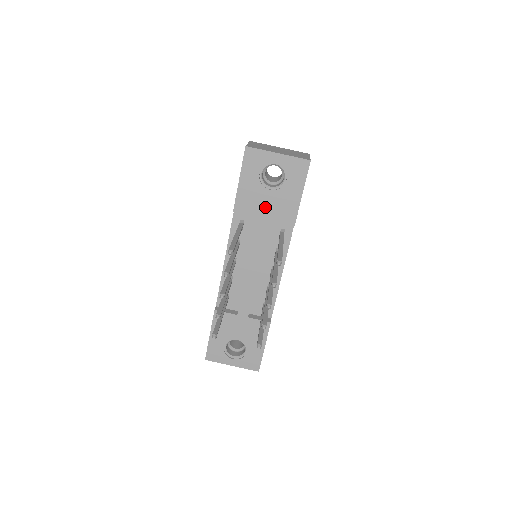
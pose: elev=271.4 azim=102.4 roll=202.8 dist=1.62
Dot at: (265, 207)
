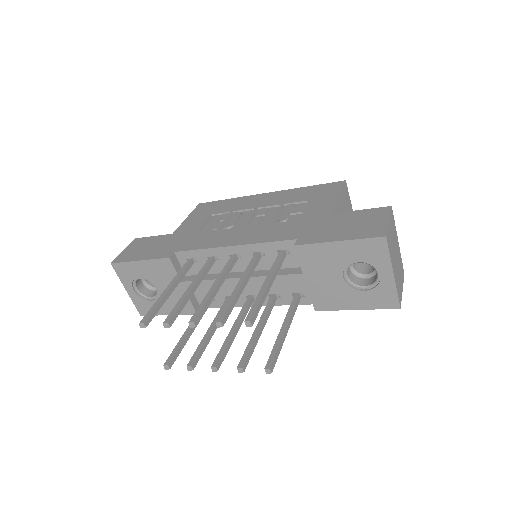
Dot at: (320, 277)
